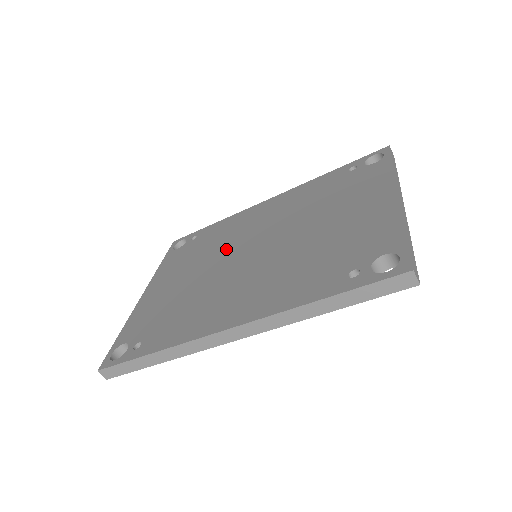
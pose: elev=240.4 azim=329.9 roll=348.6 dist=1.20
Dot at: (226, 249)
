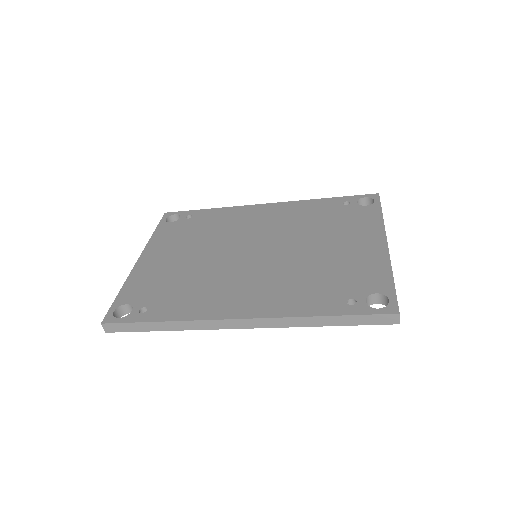
Dot at: (227, 241)
